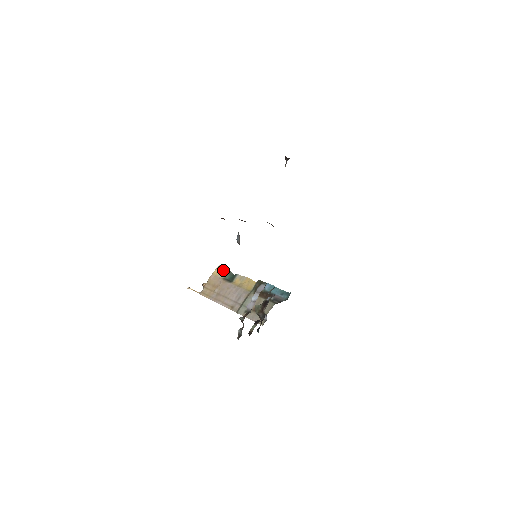
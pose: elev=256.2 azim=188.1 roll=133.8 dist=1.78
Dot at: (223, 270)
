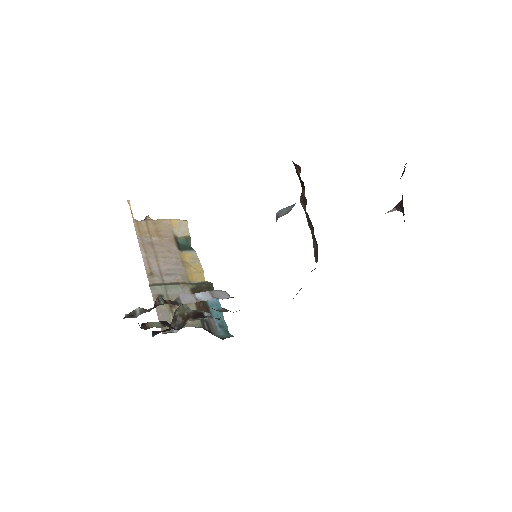
Dot at: (185, 229)
